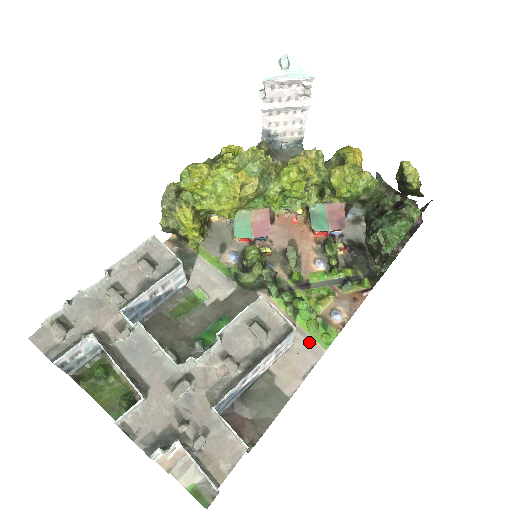
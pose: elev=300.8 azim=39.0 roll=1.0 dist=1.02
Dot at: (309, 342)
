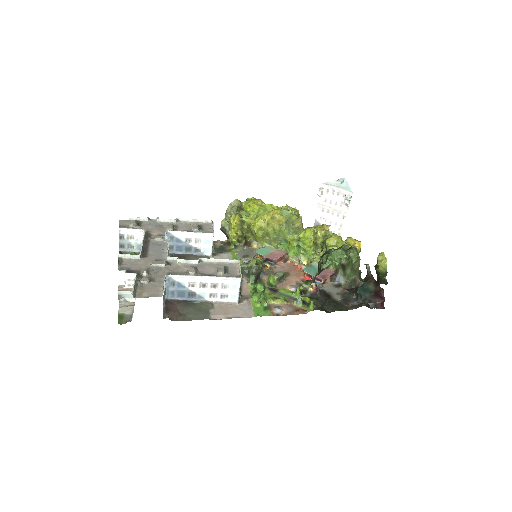
Dot at: (249, 308)
